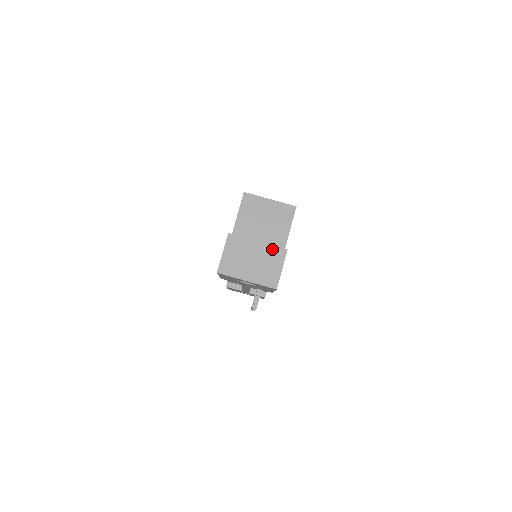
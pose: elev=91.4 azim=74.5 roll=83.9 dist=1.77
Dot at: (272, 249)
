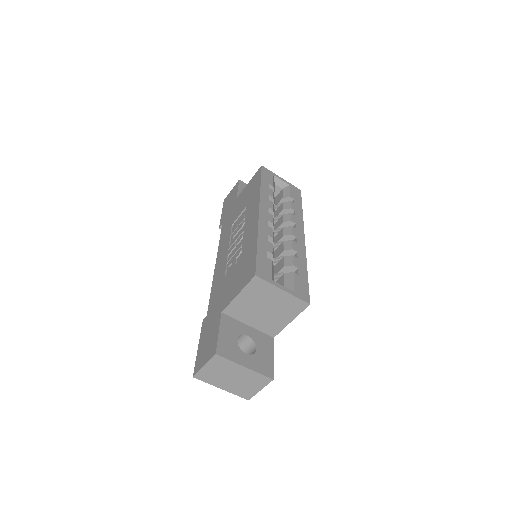
Dot at: (258, 376)
